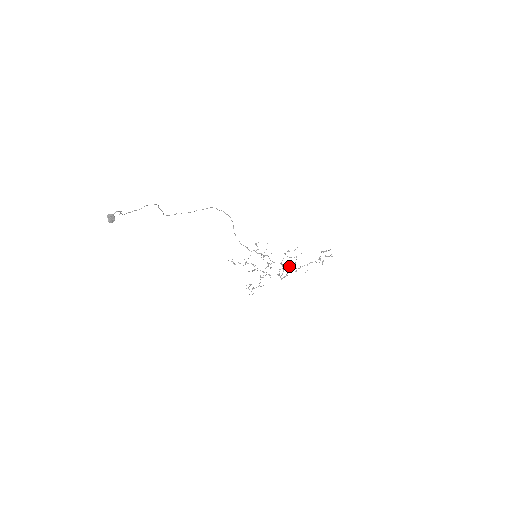
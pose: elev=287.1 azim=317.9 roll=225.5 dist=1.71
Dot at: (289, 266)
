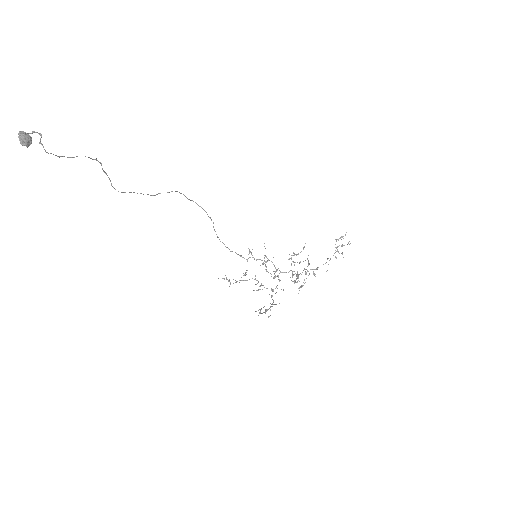
Dot at: occluded
